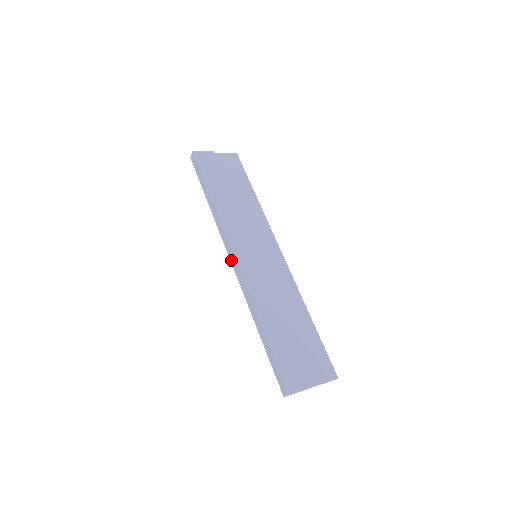
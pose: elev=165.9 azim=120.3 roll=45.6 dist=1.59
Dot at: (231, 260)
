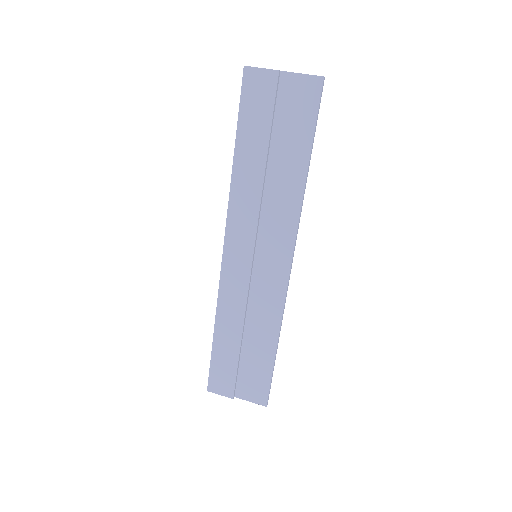
Dot at: occluded
